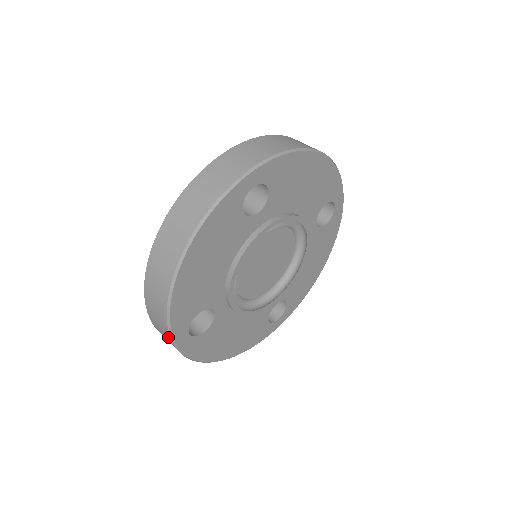
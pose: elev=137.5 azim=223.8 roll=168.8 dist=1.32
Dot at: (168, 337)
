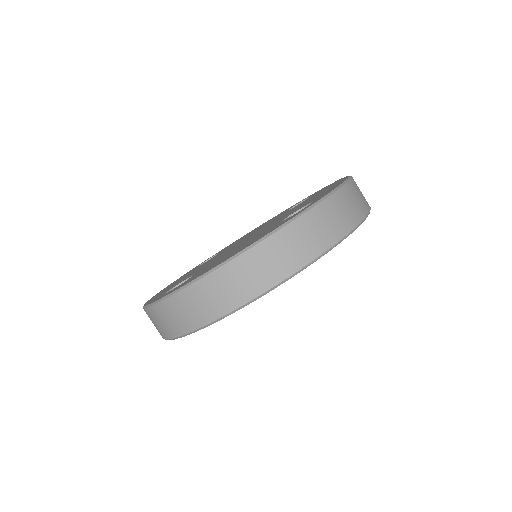
Dot at: occluded
